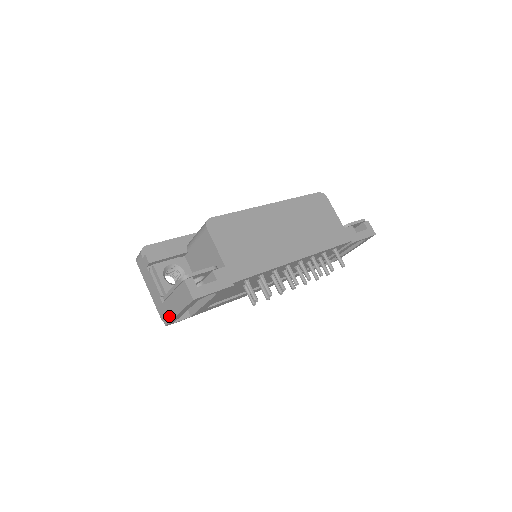
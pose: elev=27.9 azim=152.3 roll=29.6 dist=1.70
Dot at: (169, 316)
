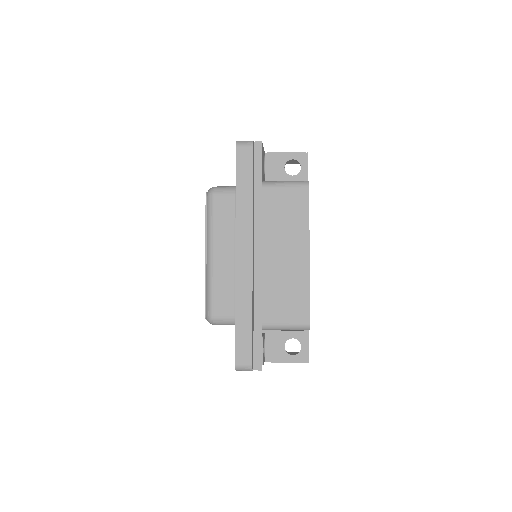
Dot at: occluded
